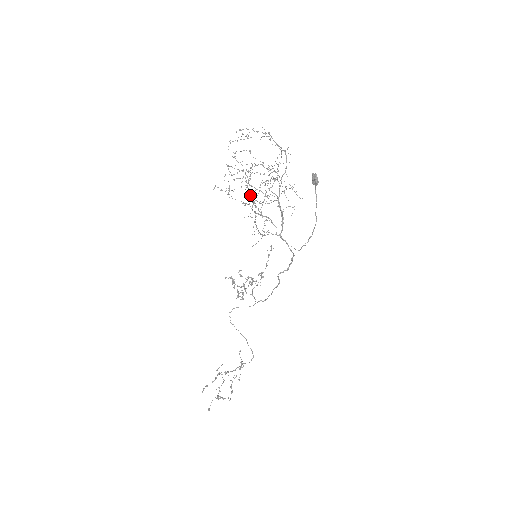
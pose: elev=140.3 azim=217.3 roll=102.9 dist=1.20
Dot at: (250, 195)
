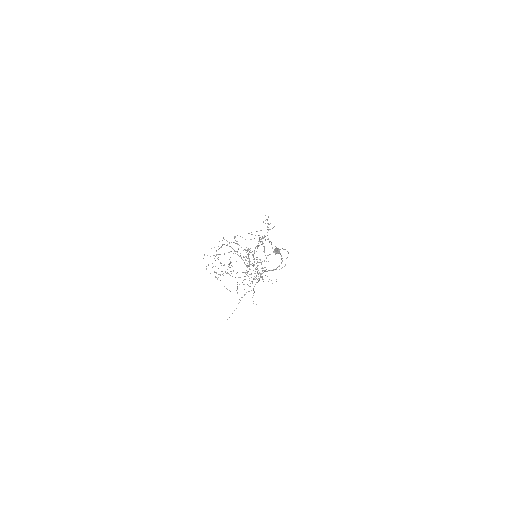
Dot at: occluded
